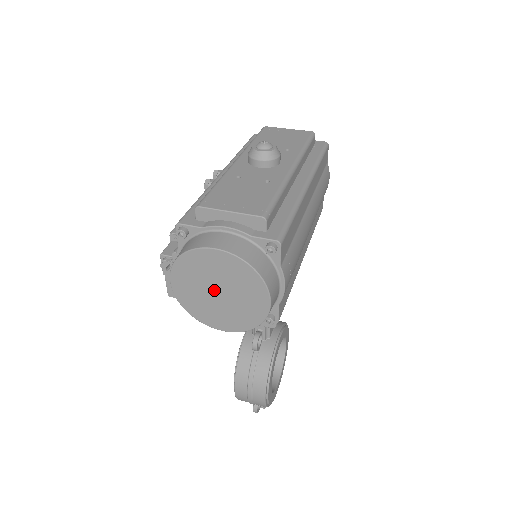
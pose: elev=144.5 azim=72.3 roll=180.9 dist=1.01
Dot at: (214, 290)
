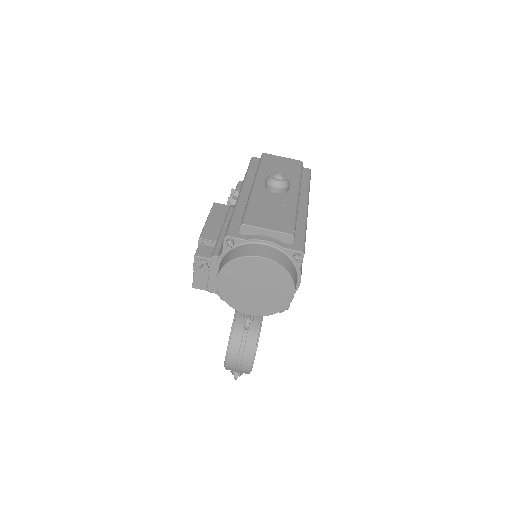
Dot at: (252, 286)
